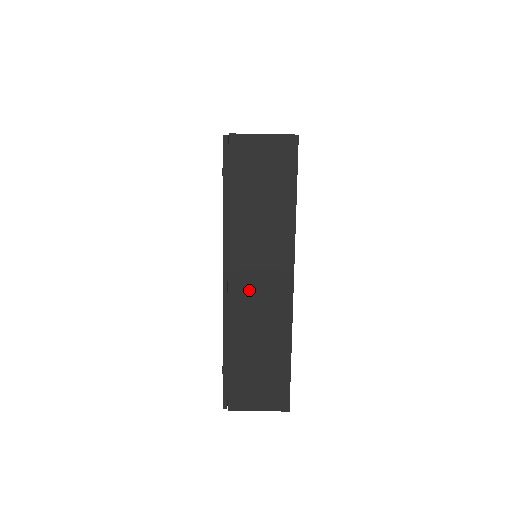
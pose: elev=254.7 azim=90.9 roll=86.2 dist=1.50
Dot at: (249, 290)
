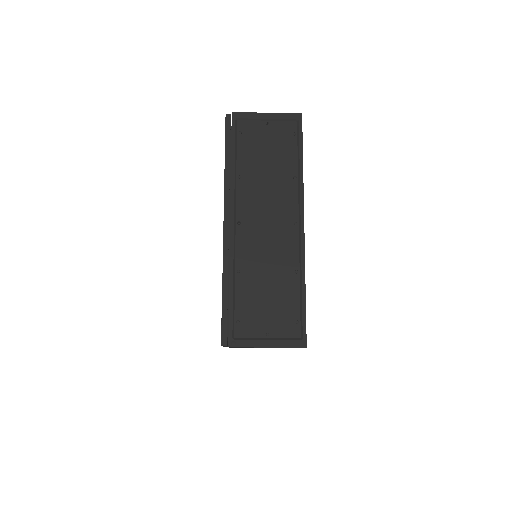
Dot at: occluded
